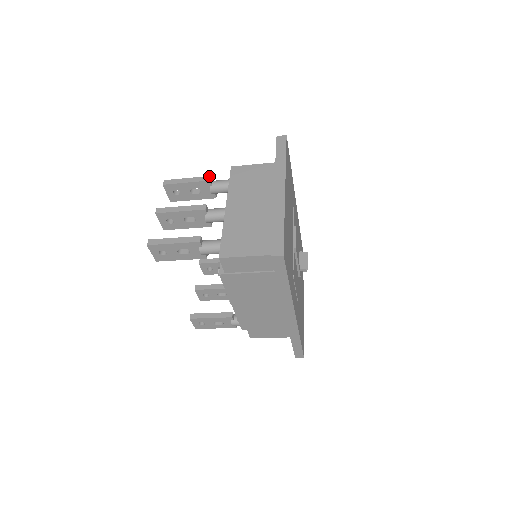
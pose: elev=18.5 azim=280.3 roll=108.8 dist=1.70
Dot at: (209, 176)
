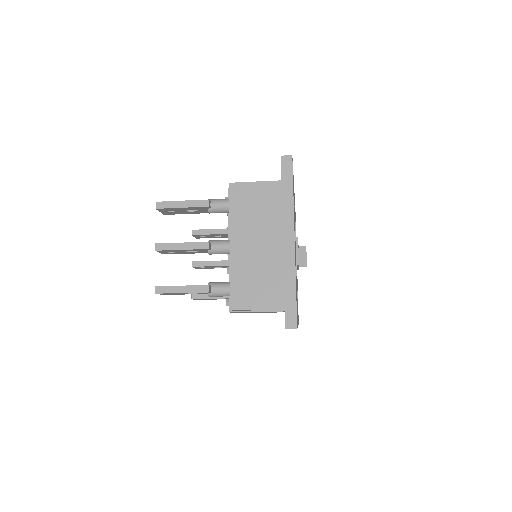
Dot at: (207, 200)
